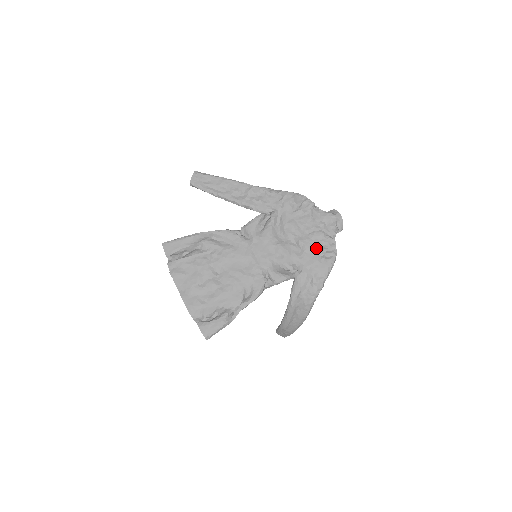
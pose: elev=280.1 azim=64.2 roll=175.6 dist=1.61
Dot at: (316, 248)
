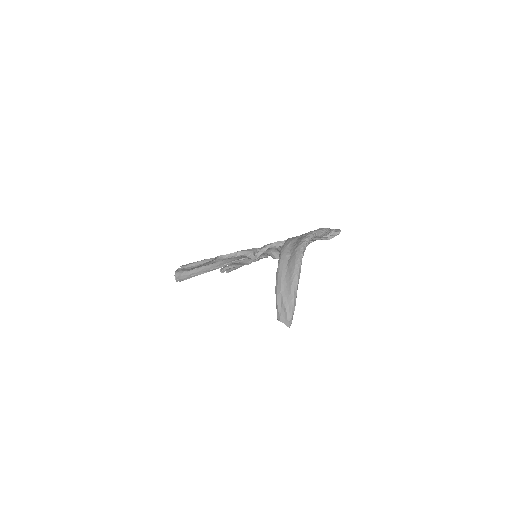
Dot at: occluded
